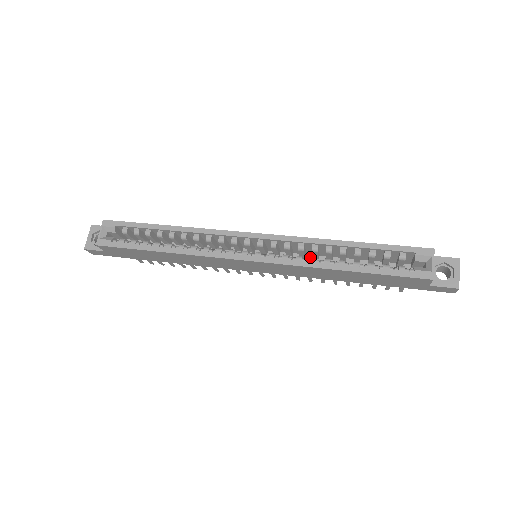
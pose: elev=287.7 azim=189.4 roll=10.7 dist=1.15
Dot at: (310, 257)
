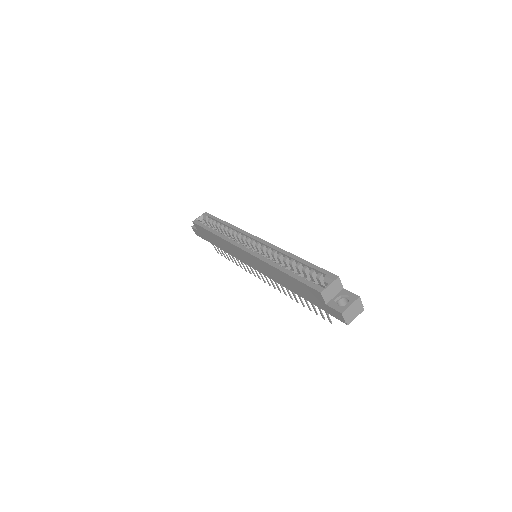
Dot at: occluded
